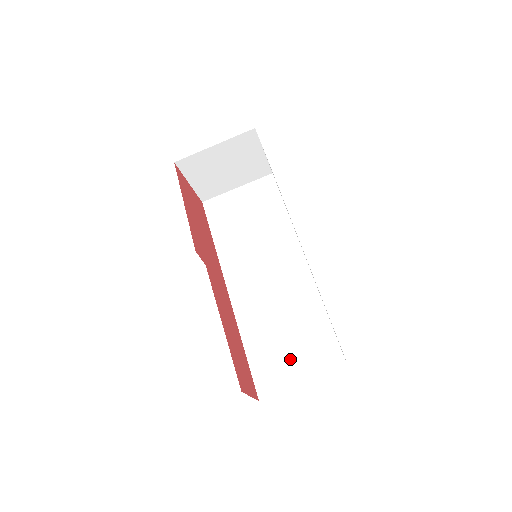
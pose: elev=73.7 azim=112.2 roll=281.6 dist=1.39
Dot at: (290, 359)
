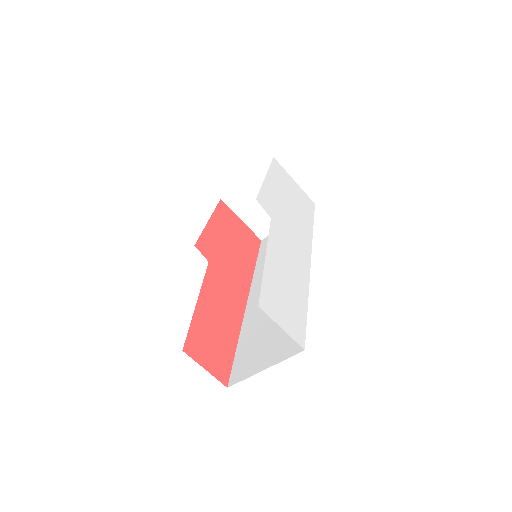
Dot at: (264, 348)
